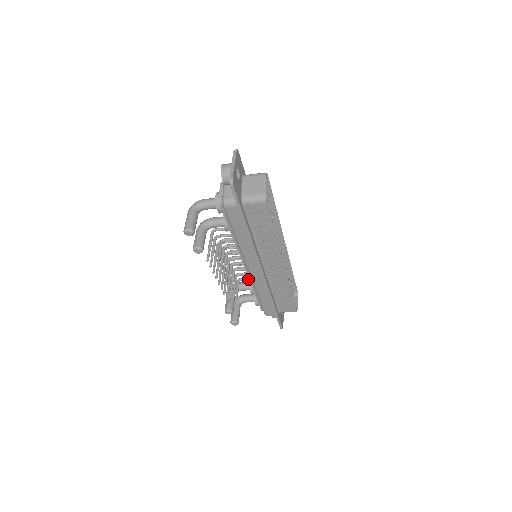
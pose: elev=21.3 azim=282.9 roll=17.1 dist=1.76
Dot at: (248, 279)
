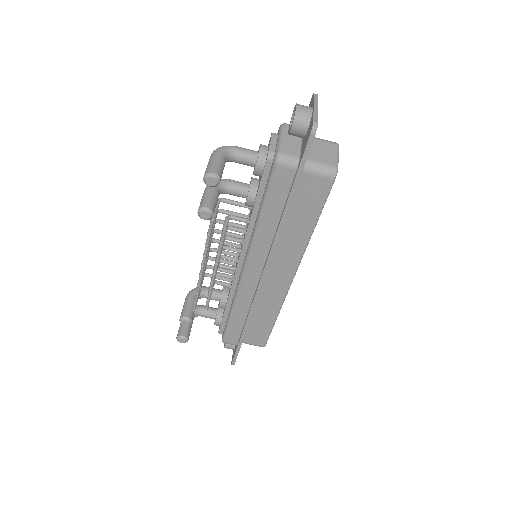
Dot at: (227, 285)
